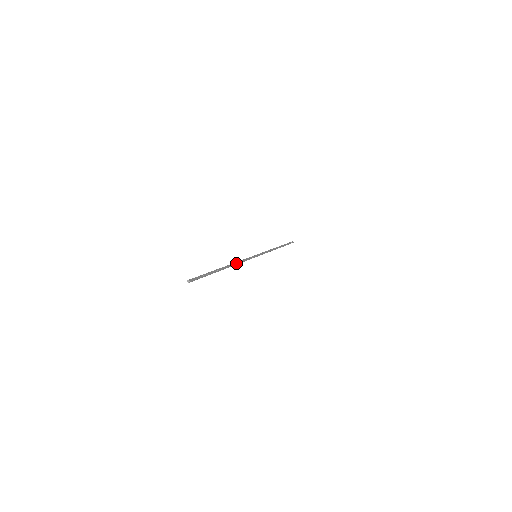
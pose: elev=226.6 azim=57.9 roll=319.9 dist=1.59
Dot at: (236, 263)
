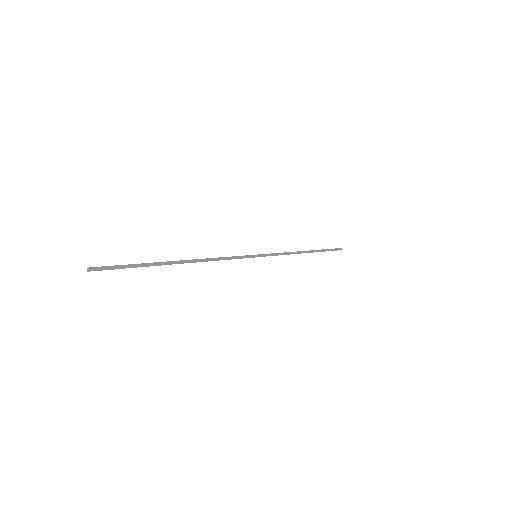
Dot at: (208, 259)
